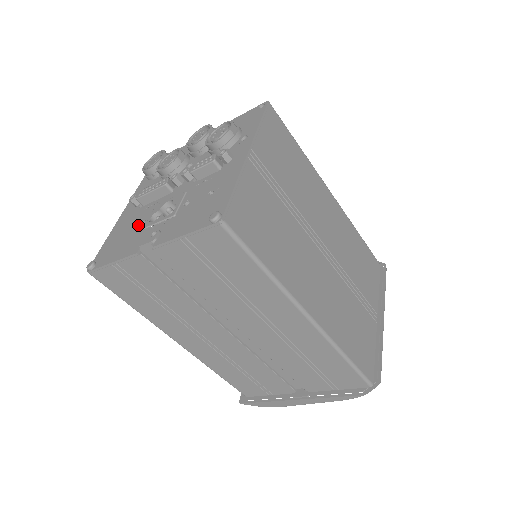
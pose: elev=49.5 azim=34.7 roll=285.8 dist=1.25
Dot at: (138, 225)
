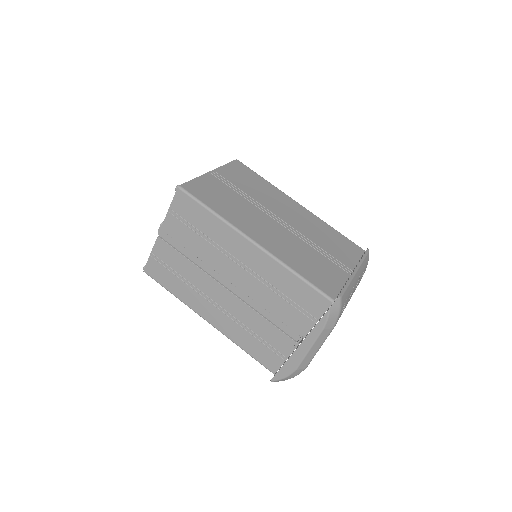
Dot at: occluded
